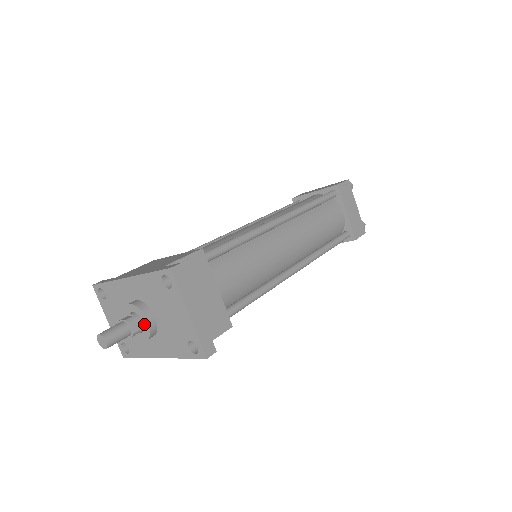
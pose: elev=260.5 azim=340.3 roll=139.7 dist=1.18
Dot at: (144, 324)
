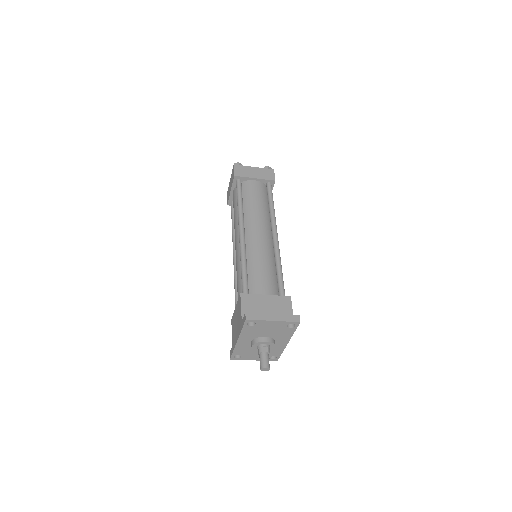
Dot at: (266, 344)
